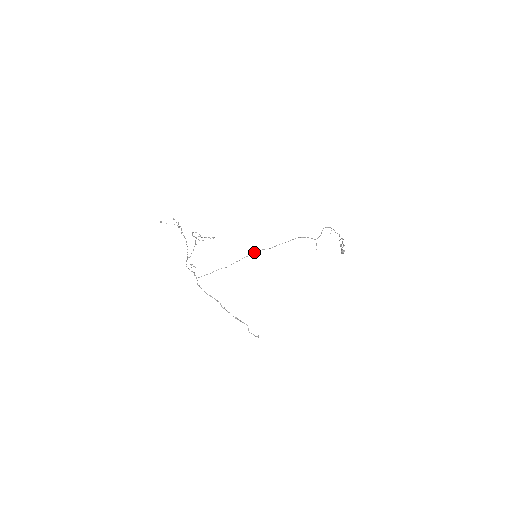
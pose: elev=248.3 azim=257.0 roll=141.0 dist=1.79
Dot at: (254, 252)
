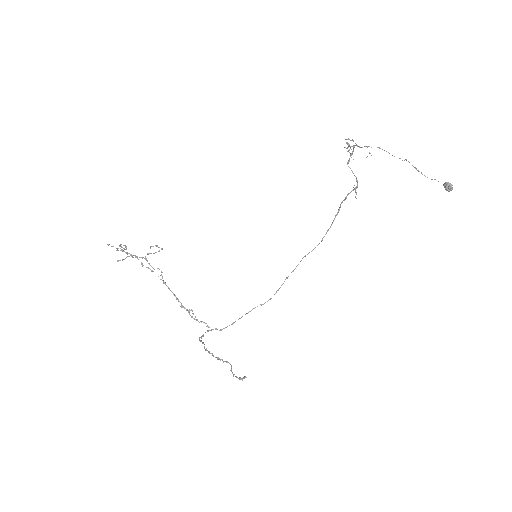
Dot at: occluded
